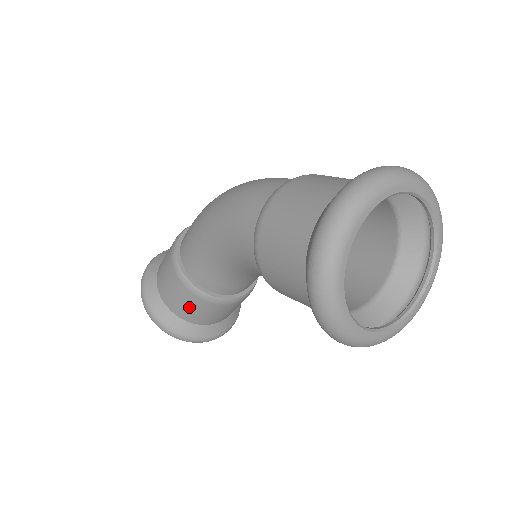
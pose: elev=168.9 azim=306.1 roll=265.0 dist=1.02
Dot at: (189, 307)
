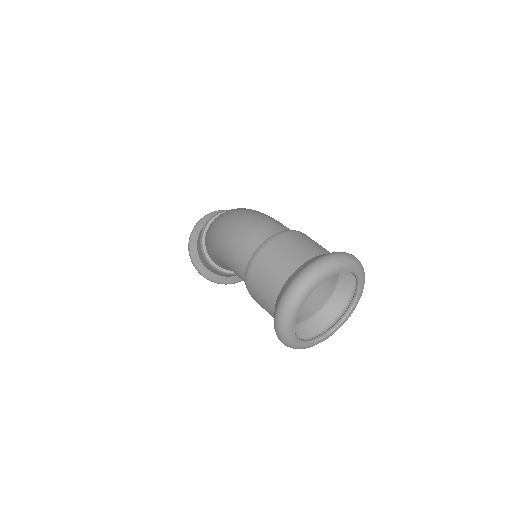
Dot at: occluded
